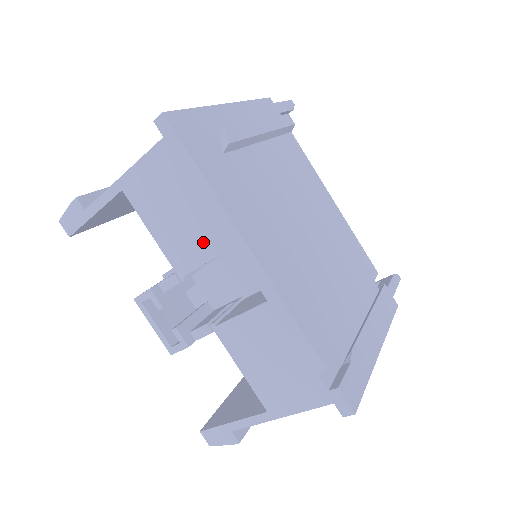
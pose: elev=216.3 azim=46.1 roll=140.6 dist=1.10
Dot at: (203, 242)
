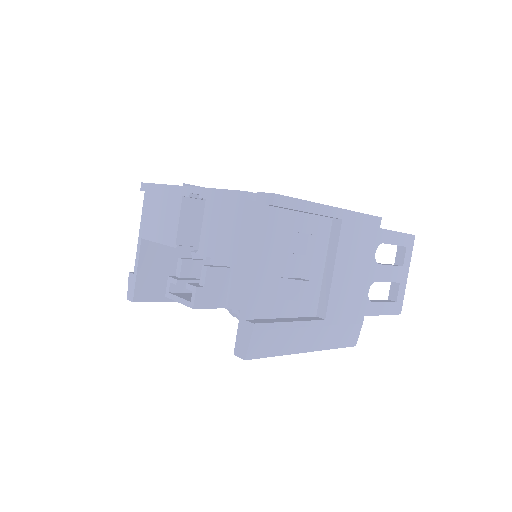
Dot at: (173, 213)
